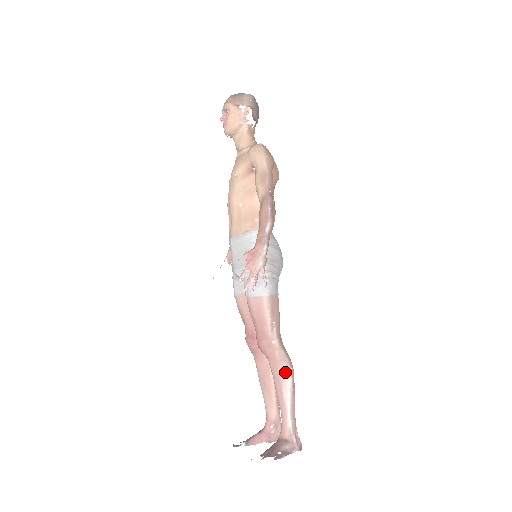
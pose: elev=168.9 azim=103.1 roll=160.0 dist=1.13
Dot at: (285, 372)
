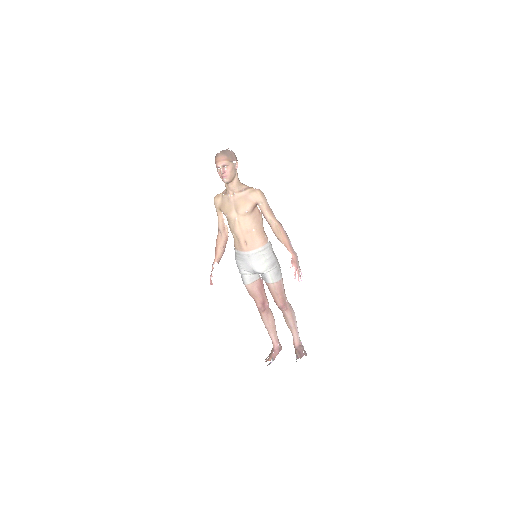
Dot at: (293, 313)
